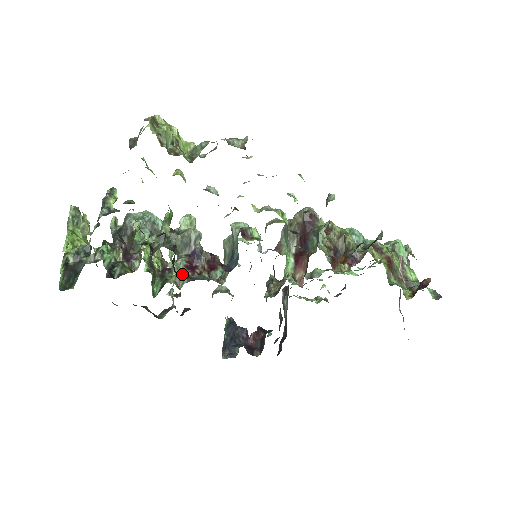
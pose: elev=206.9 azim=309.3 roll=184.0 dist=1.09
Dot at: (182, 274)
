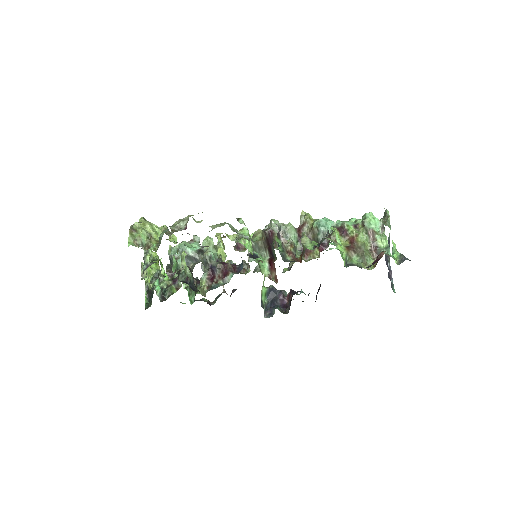
Dot at: (204, 286)
